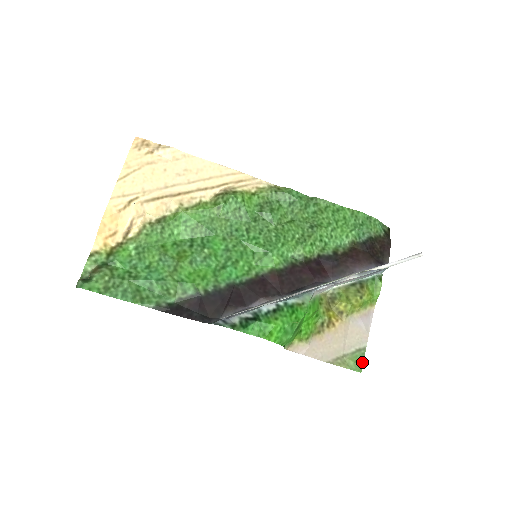
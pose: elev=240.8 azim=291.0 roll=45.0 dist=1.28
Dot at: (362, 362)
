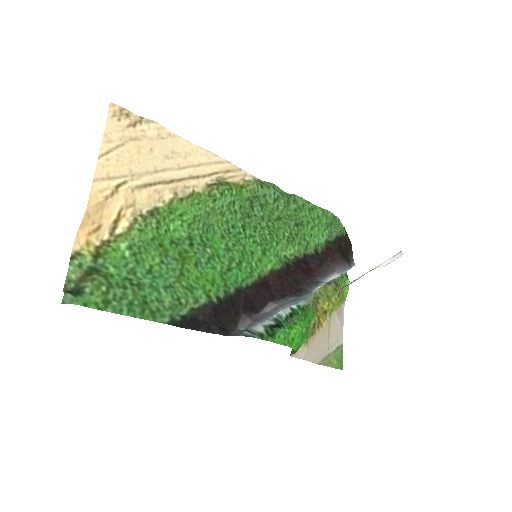
Dot at: (342, 359)
